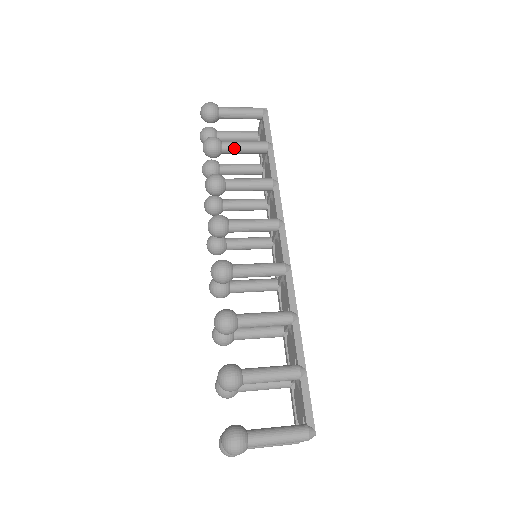
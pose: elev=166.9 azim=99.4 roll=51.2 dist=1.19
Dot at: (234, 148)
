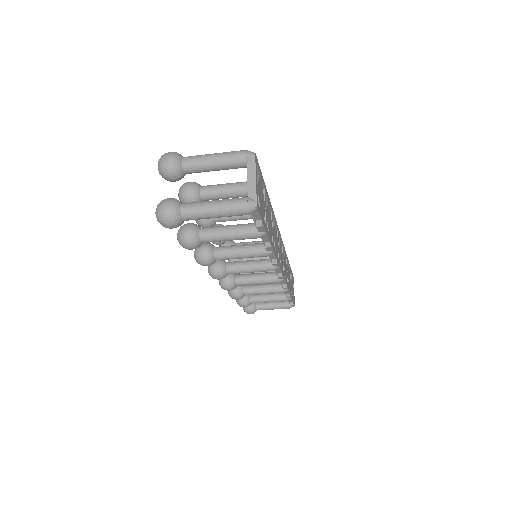
Dot at: occluded
